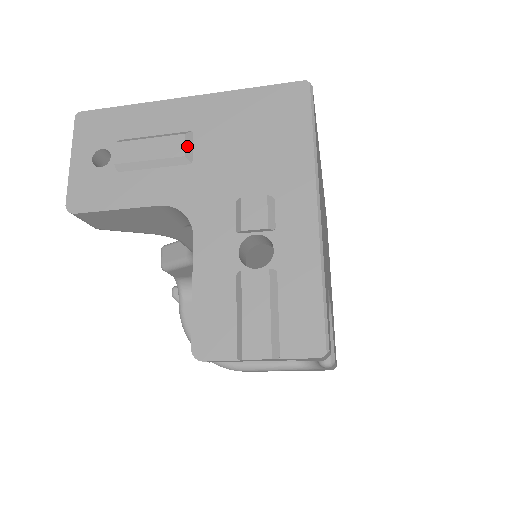
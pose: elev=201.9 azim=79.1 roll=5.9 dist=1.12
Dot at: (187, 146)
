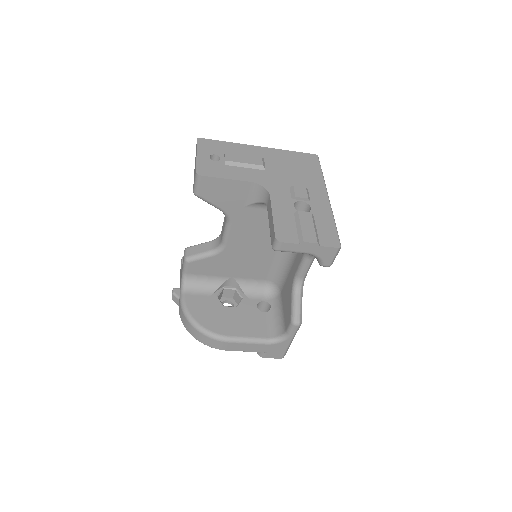
Dot at: (263, 163)
